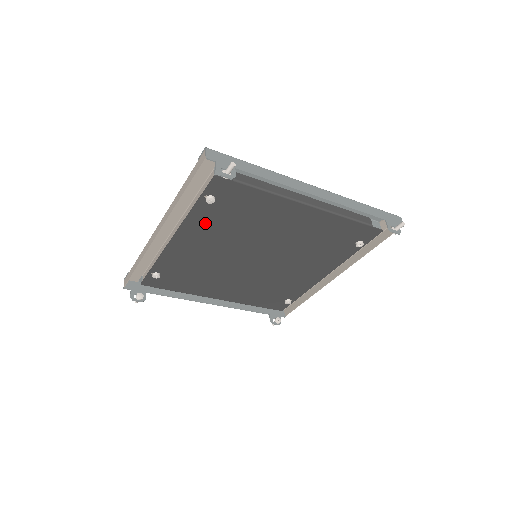
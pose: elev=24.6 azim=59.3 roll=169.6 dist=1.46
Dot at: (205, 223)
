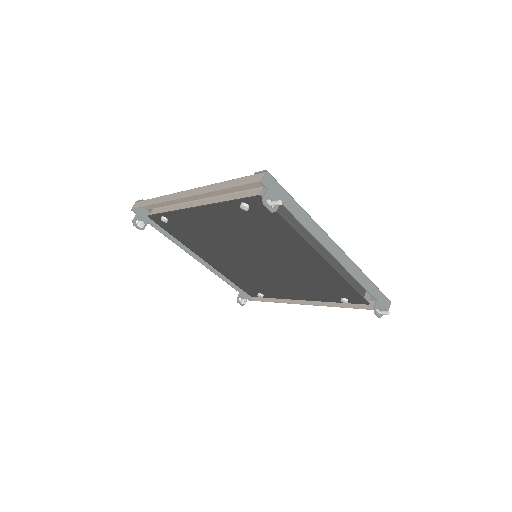
Dot at: (229, 216)
